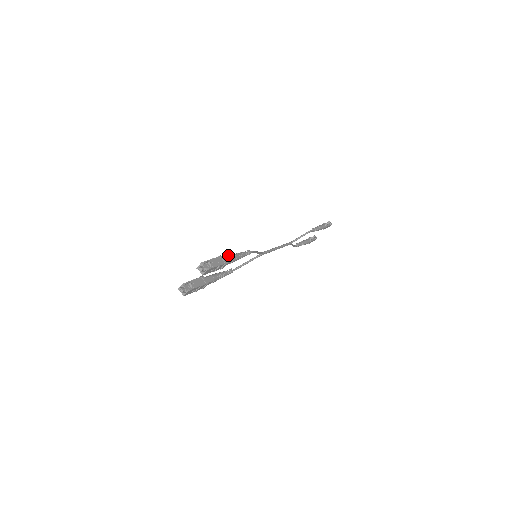
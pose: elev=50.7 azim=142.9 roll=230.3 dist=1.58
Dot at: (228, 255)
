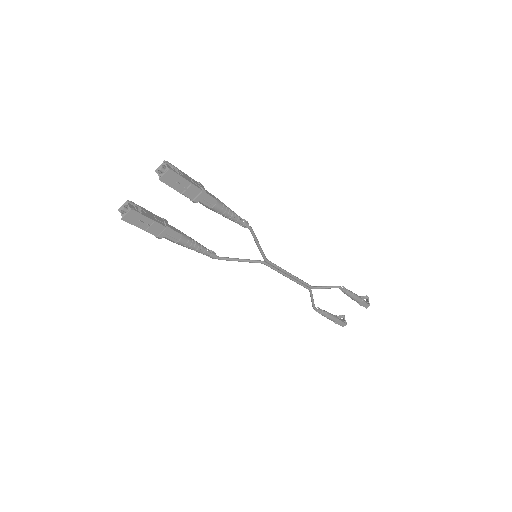
Dot at: (212, 195)
